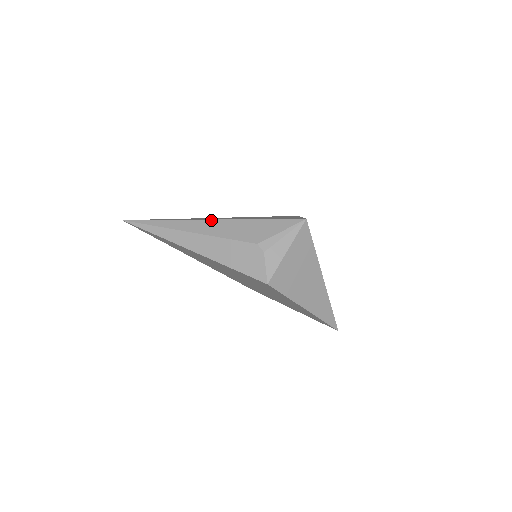
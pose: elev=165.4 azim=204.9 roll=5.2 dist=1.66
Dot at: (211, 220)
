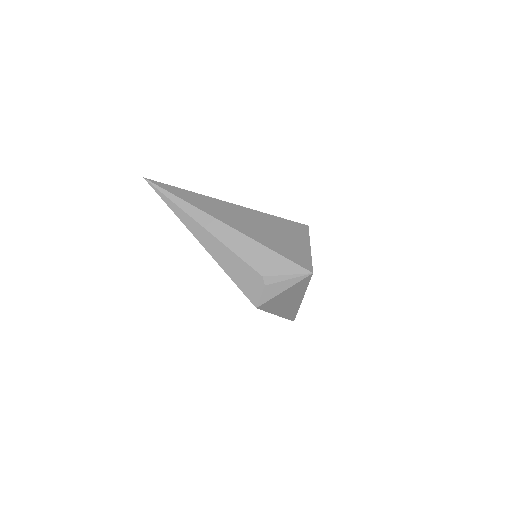
Dot at: (230, 227)
